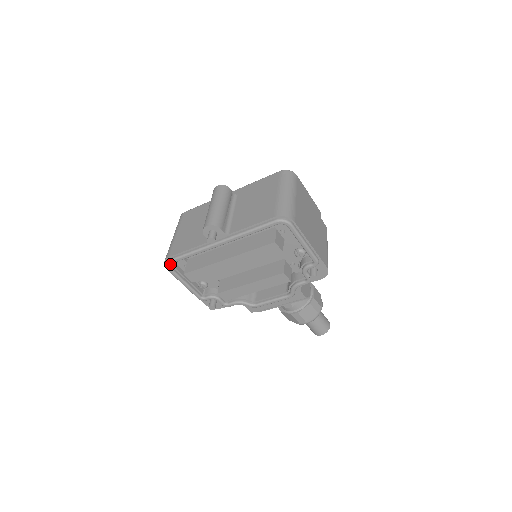
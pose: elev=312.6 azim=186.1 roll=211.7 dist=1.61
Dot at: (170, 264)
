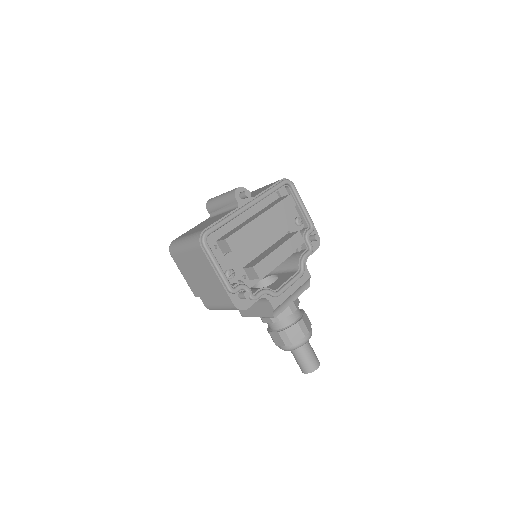
Dot at: (207, 235)
